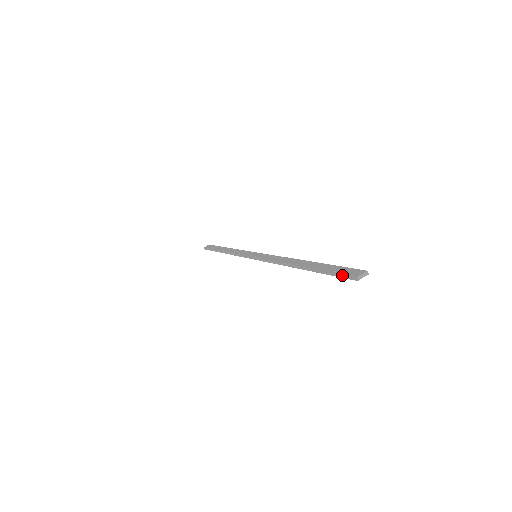
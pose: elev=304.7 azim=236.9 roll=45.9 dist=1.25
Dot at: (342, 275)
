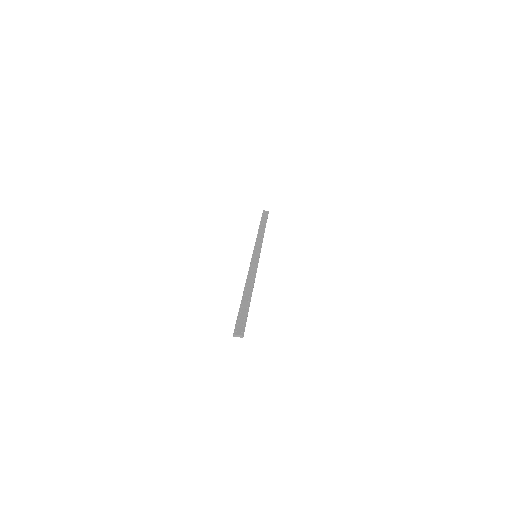
Dot at: (235, 325)
